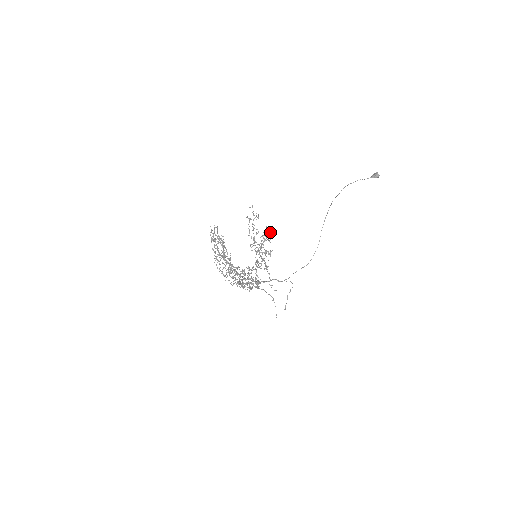
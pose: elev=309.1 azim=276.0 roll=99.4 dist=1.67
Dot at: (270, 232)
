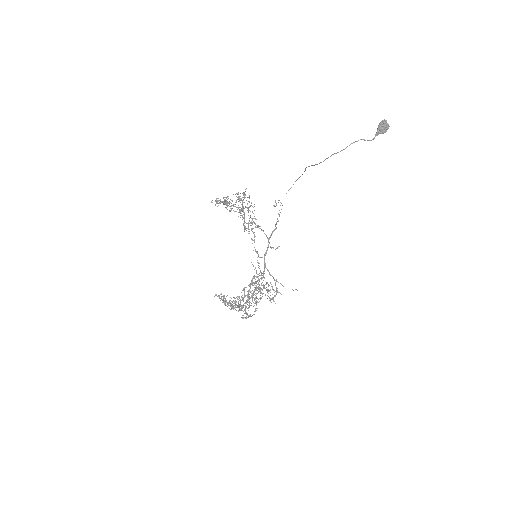
Dot at: (244, 193)
